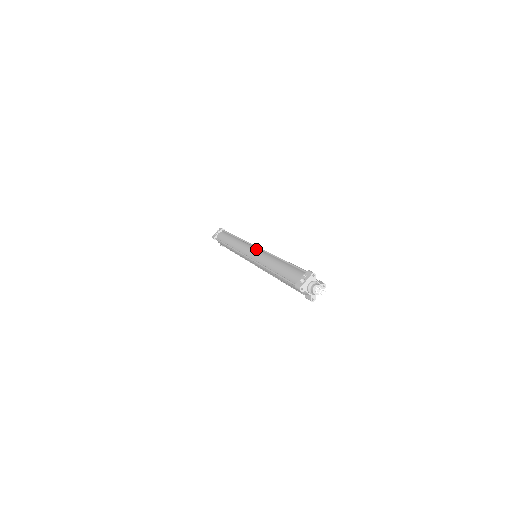
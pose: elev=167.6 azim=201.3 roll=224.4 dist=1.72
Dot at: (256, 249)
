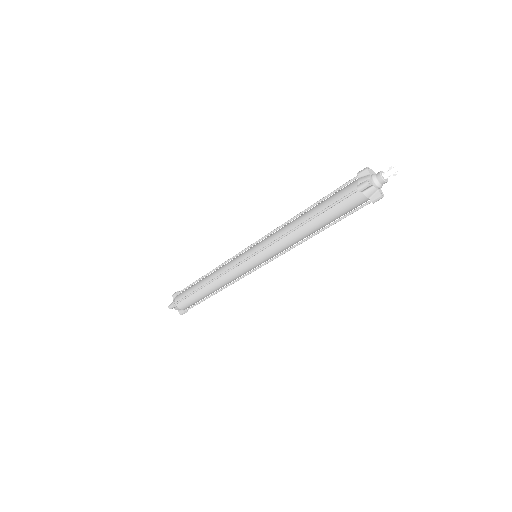
Dot at: occluded
